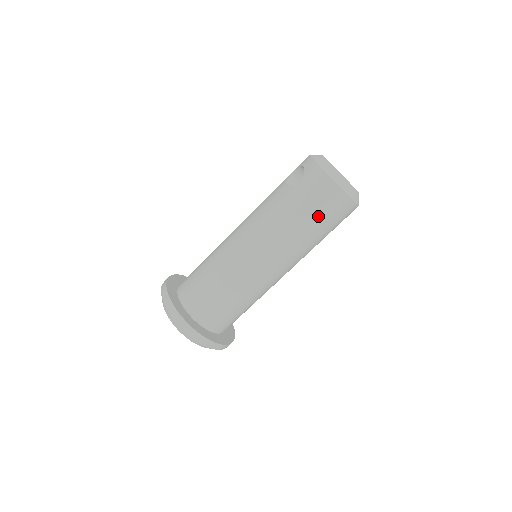
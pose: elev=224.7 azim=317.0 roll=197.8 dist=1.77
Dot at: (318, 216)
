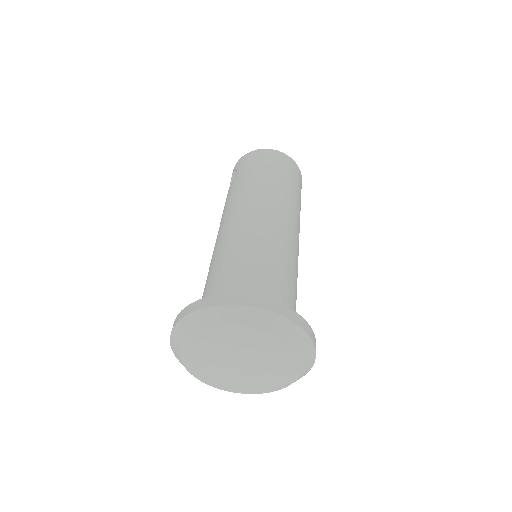
Dot at: (271, 169)
